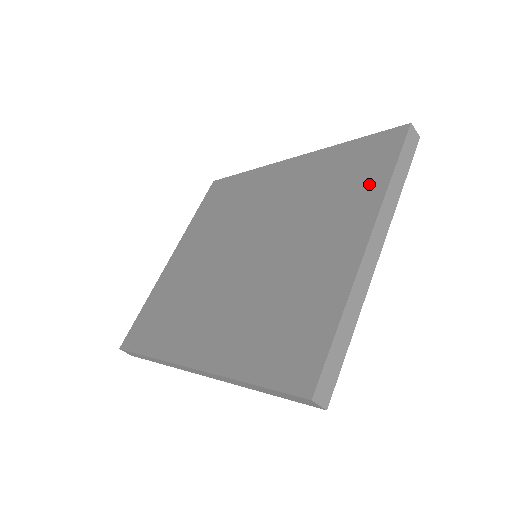
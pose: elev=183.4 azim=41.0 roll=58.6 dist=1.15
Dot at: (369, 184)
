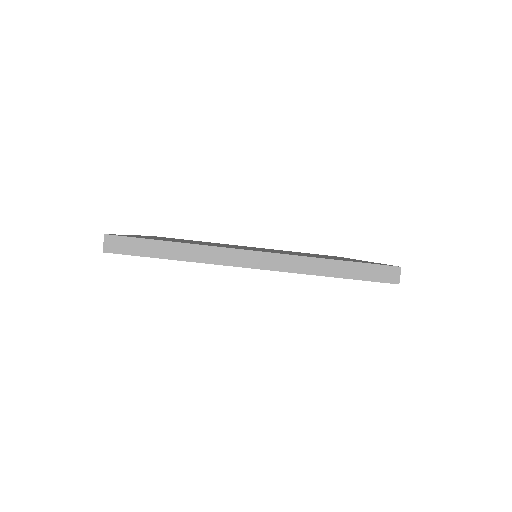
Dot at: occluded
